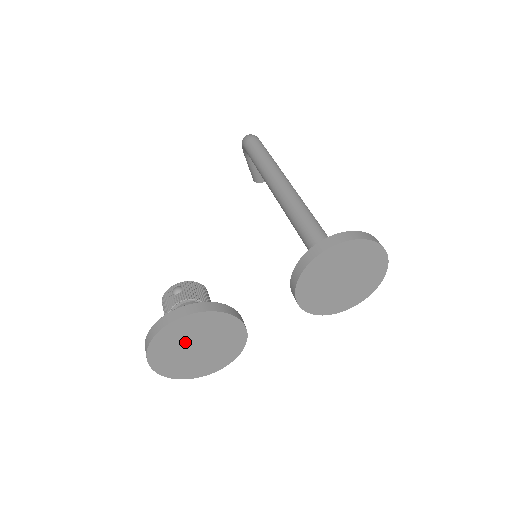
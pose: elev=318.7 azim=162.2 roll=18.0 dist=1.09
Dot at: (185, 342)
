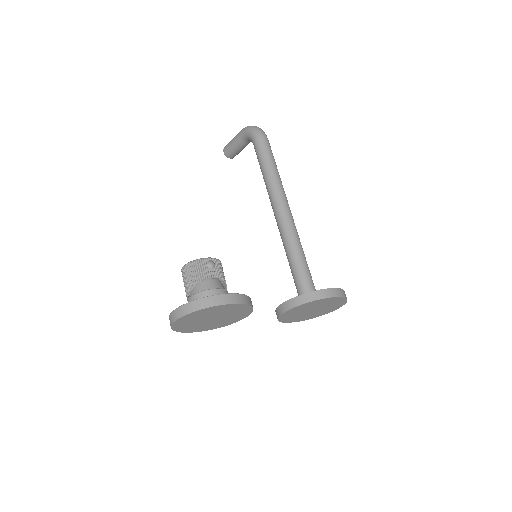
Dot at: (213, 315)
